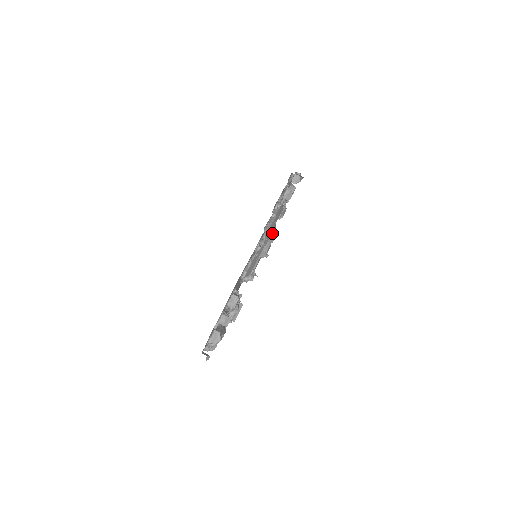
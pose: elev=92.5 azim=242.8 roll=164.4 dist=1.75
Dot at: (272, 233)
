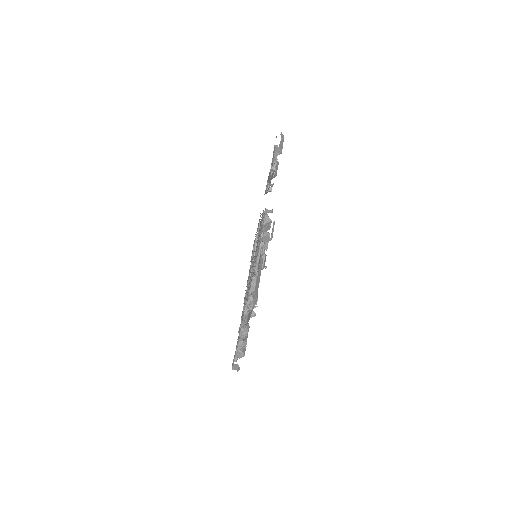
Dot at: occluded
